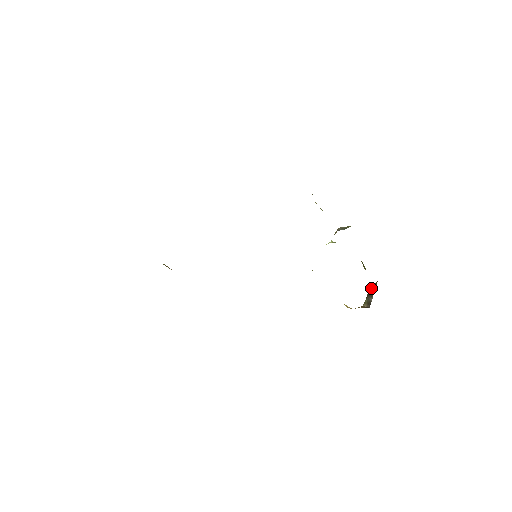
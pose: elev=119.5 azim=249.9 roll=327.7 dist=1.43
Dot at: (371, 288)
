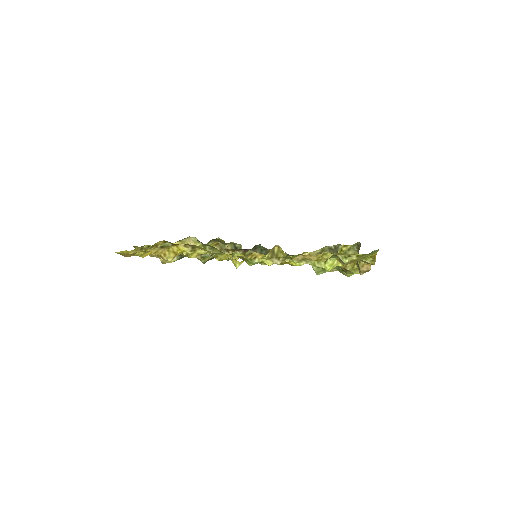
Dot at: occluded
